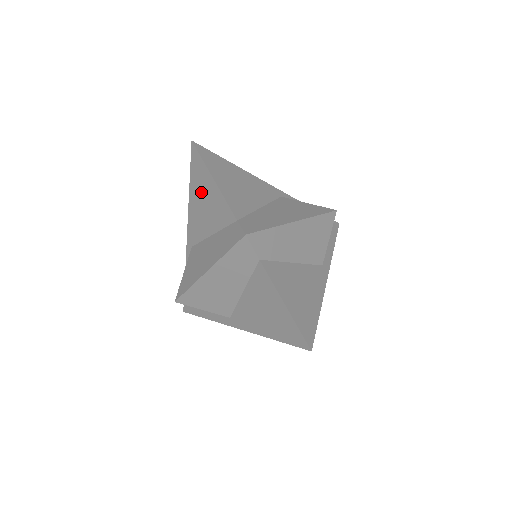
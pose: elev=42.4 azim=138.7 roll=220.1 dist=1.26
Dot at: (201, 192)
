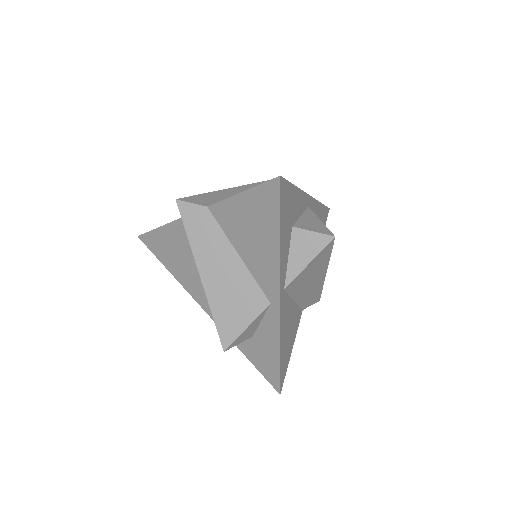
Dot at: (168, 254)
